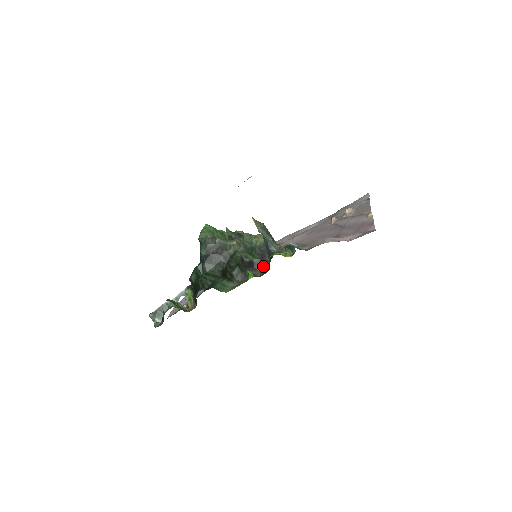
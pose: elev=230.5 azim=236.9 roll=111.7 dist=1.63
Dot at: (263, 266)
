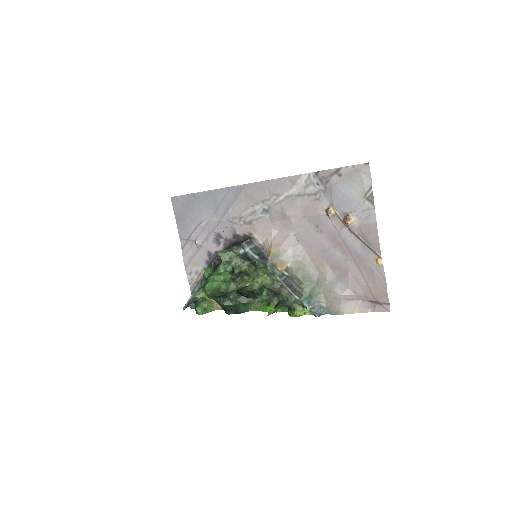
Dot at: occluded
